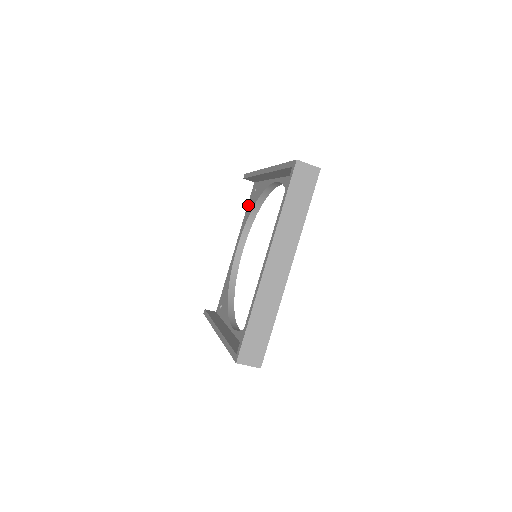
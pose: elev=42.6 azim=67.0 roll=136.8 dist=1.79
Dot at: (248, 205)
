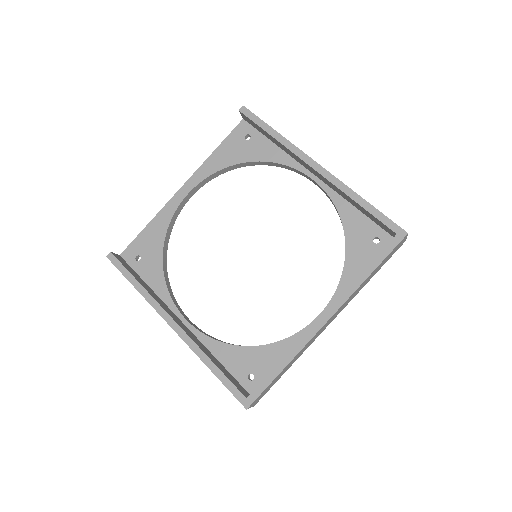
Dot at: (224, 145)
